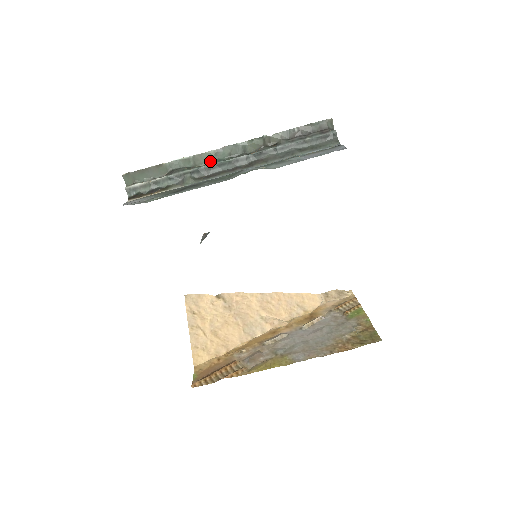
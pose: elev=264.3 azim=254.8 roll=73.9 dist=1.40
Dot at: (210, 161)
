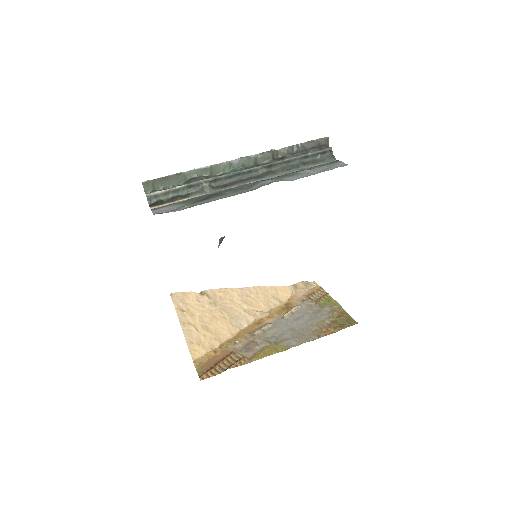
Dot at: (225, 171)
